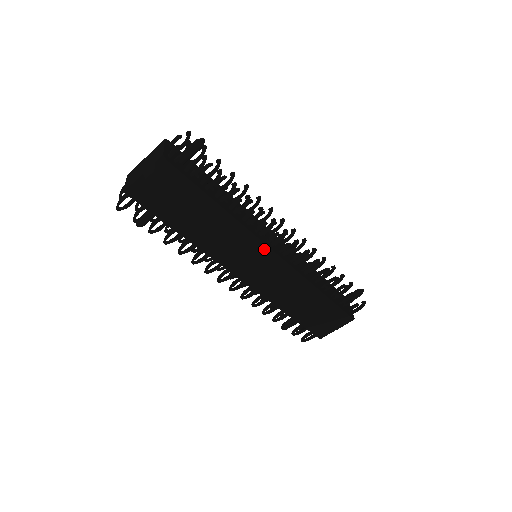
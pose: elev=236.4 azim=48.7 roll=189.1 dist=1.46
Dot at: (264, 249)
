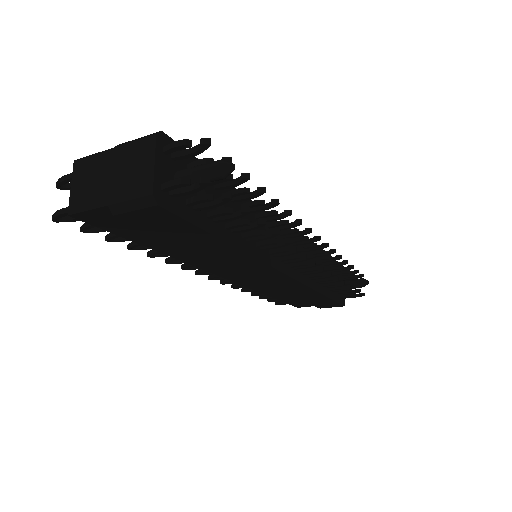
Dot at: (273, 272)
